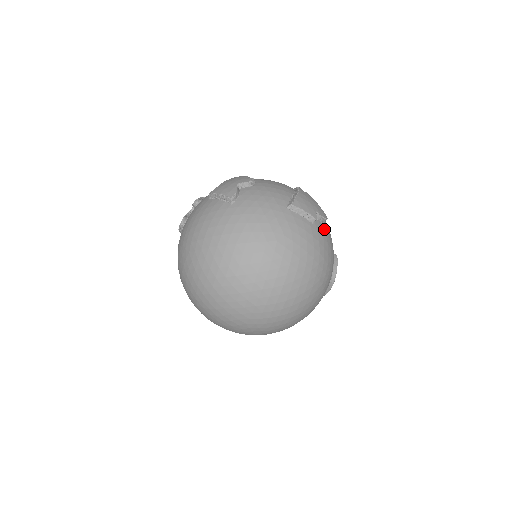
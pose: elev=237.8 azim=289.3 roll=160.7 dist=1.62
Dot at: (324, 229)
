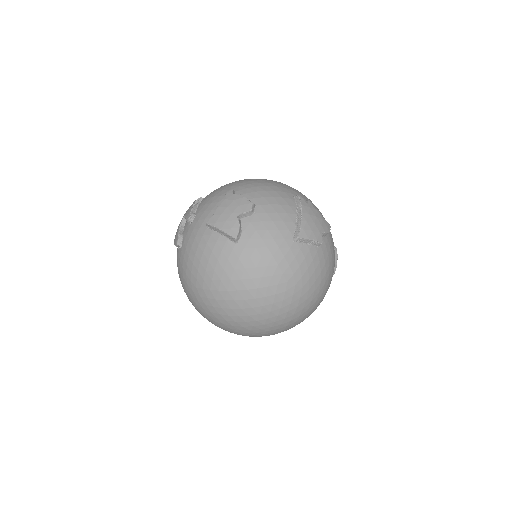
Dot at: (328, 242)
